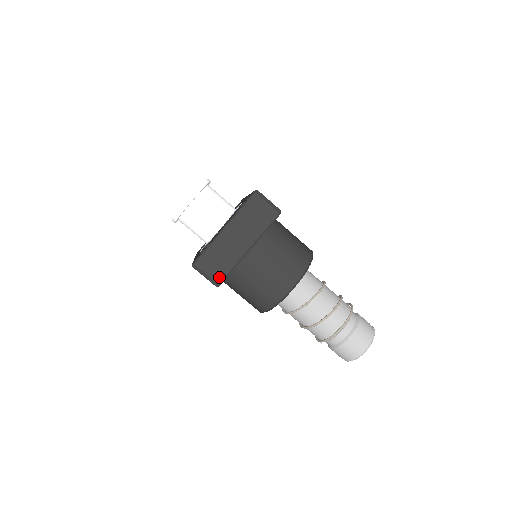
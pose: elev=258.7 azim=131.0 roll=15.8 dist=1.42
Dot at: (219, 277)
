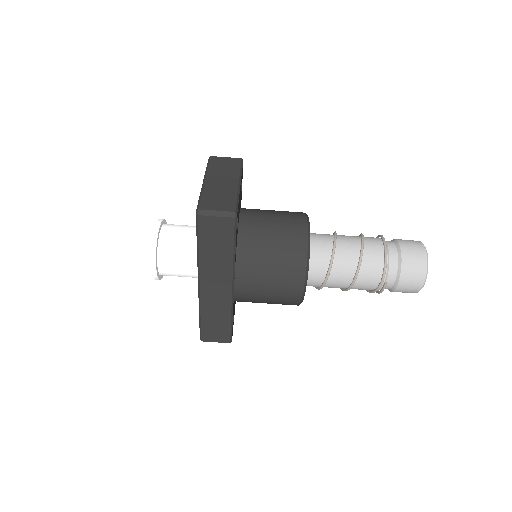
Dot at: (230, 207)
